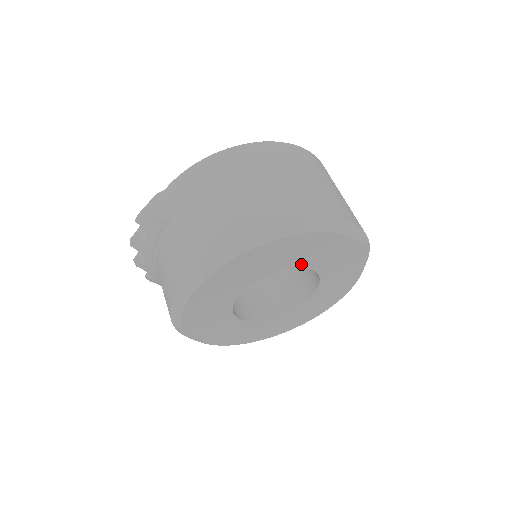
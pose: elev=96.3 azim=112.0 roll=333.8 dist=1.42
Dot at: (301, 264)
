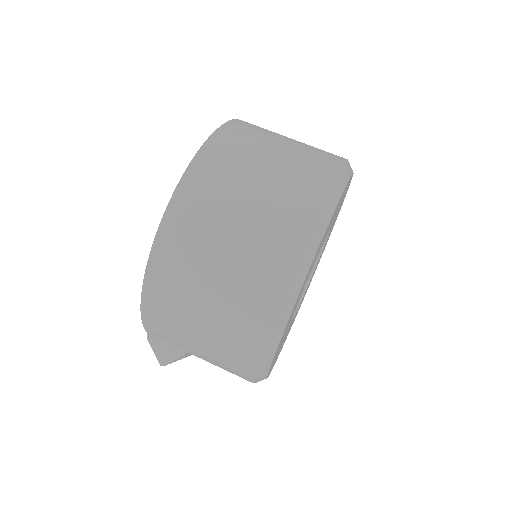
Dot at: occluded
